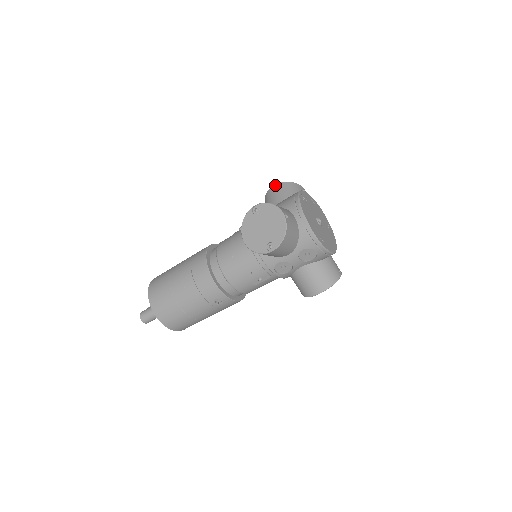
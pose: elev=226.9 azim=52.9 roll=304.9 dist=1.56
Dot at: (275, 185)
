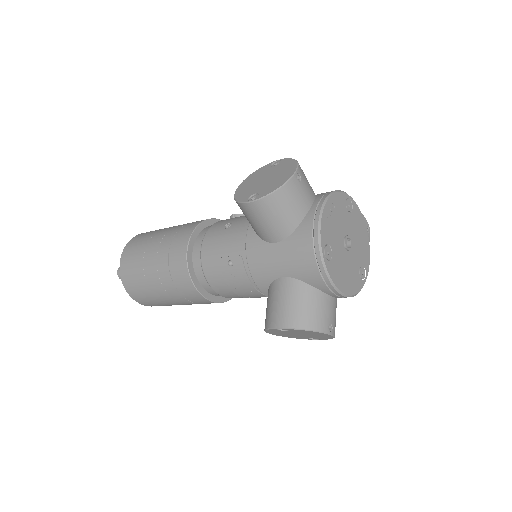
Dot at: (254, 203)
